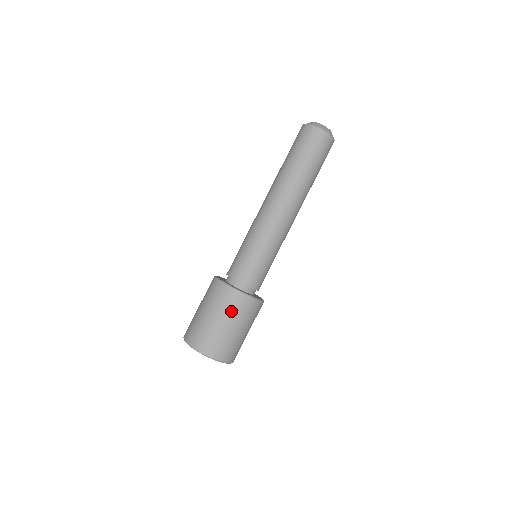
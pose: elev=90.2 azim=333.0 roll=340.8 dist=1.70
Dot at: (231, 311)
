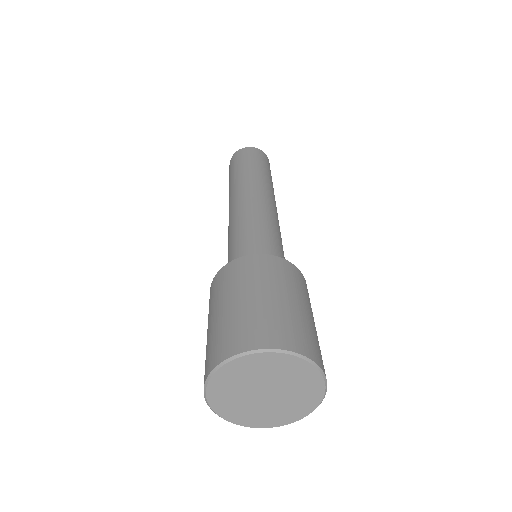
Dot at: (308, 300)
